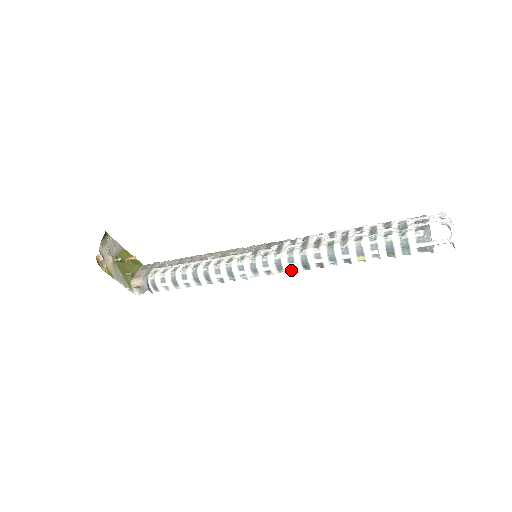
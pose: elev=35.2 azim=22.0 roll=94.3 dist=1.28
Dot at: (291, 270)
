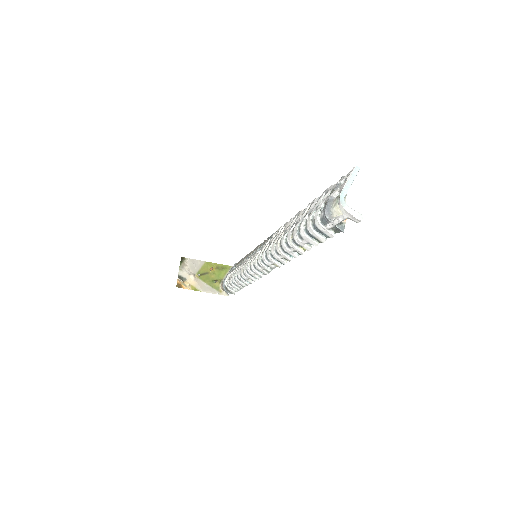
Dot at: (276, 266)
